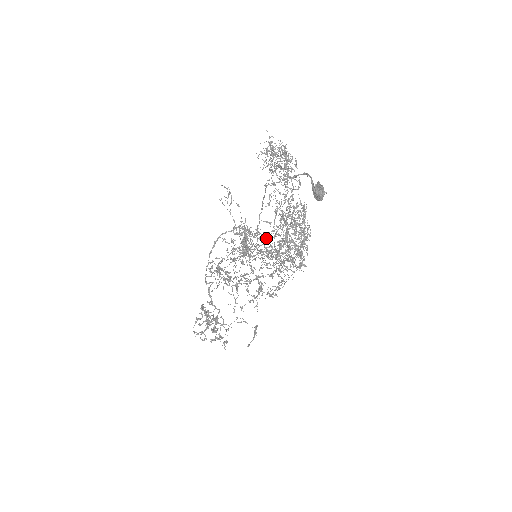
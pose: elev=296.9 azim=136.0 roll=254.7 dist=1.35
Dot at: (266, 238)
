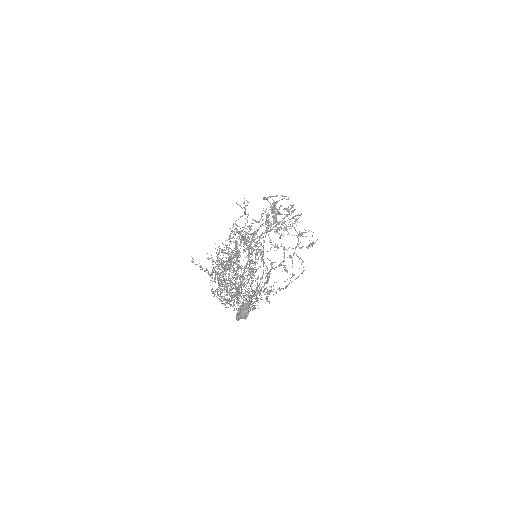
Dot at: (281, 244)
